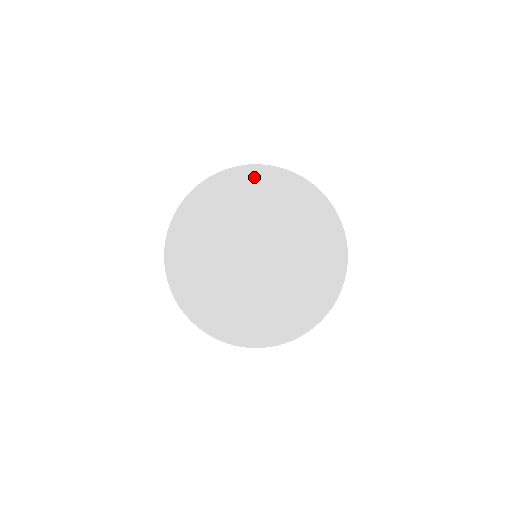
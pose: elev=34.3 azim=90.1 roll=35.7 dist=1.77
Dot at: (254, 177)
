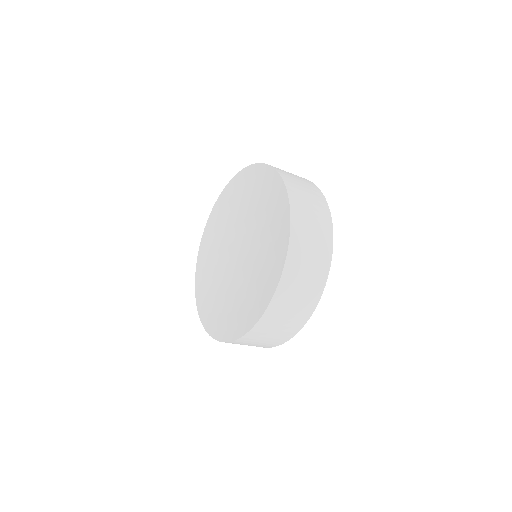
Dot at: (226, 197)
